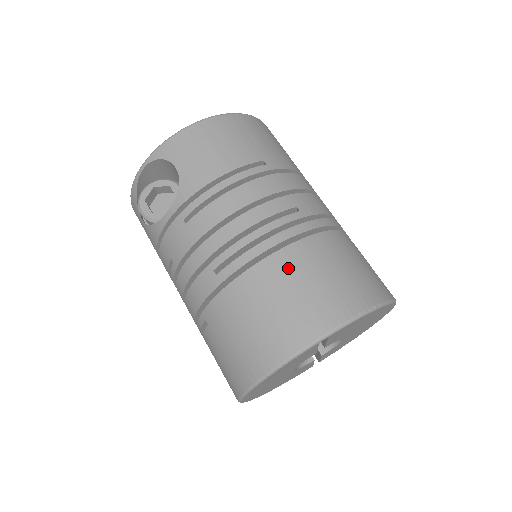
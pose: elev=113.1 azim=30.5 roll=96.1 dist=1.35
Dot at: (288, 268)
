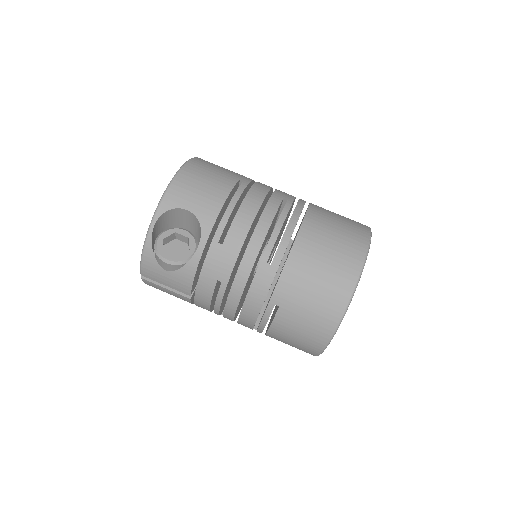
Dot at: (315, 232)
